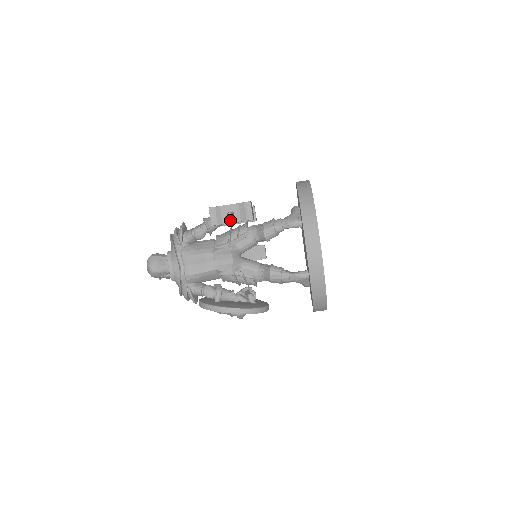
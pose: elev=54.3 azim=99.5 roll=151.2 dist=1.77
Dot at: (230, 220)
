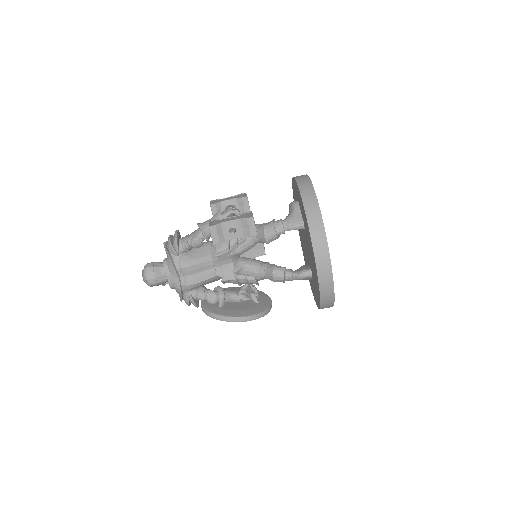
Dot at: (232, 236)
